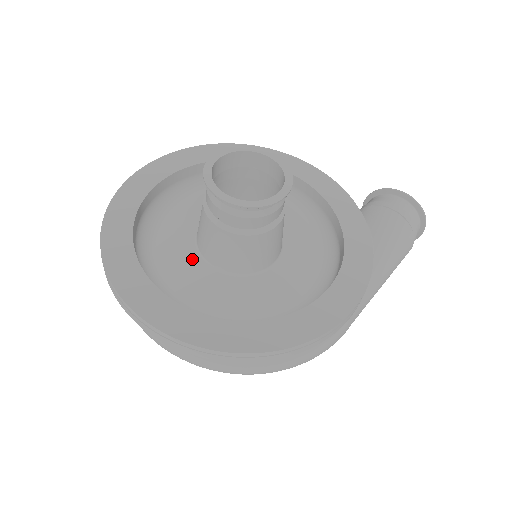
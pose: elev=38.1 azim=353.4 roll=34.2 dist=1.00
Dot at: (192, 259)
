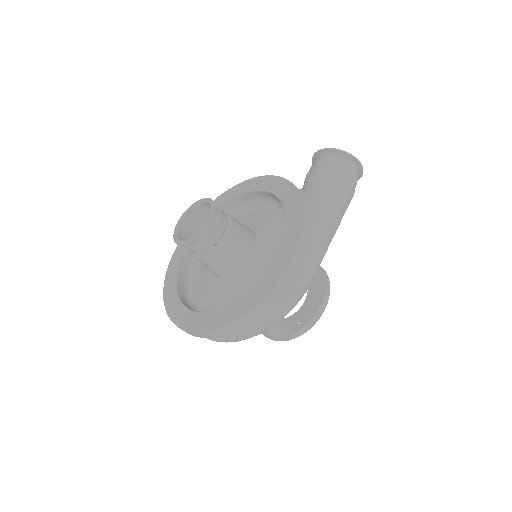
Dot at: (213, 282)
